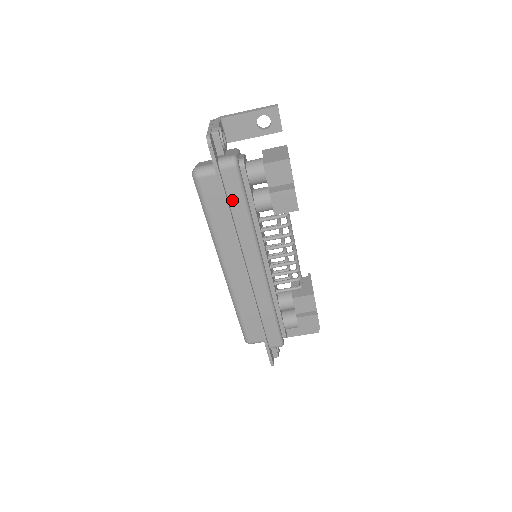
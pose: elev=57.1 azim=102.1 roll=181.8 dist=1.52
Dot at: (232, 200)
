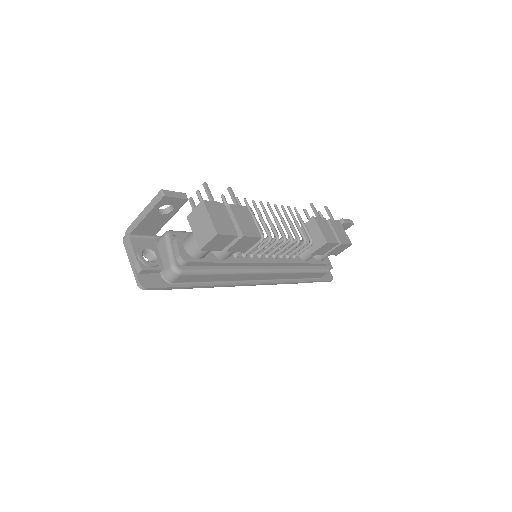
Dot at: (202, 280)
